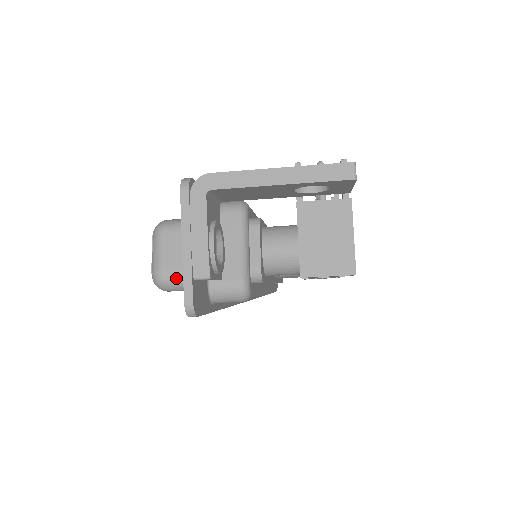
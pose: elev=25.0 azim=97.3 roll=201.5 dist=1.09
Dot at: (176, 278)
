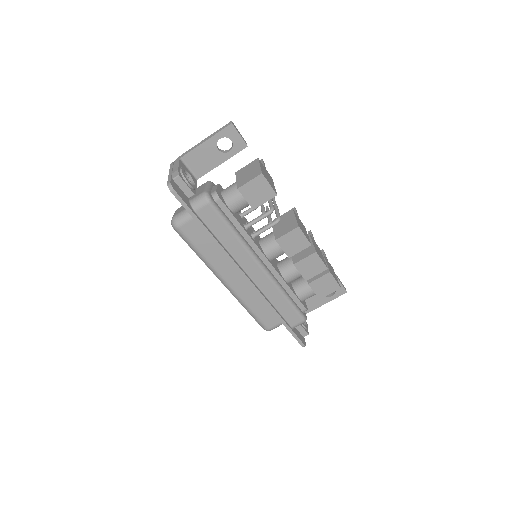
Dot at: (180, 214)
